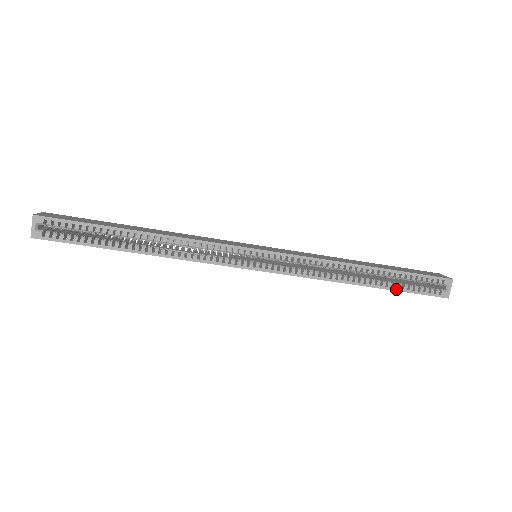
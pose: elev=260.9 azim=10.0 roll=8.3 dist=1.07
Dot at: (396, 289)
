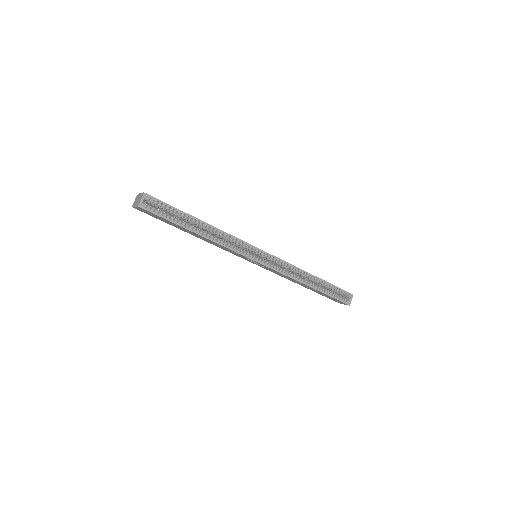
Dot at: (326, 293)
